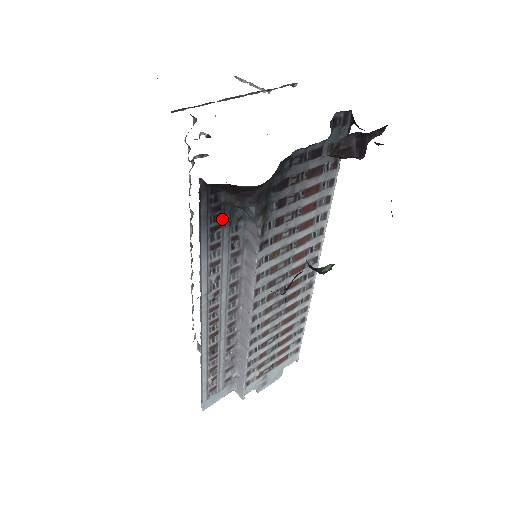
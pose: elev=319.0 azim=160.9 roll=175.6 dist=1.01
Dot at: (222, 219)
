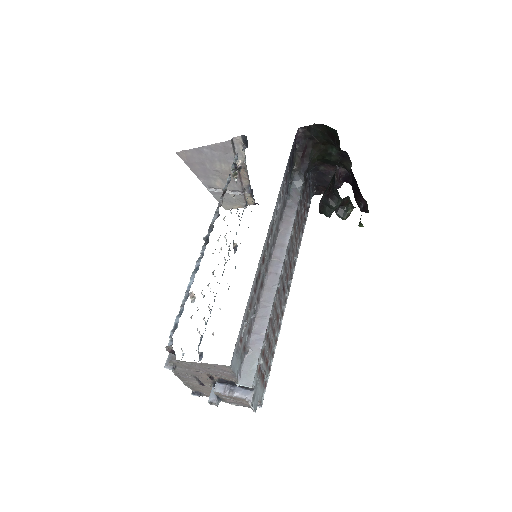
Dot at: (290, 168)
